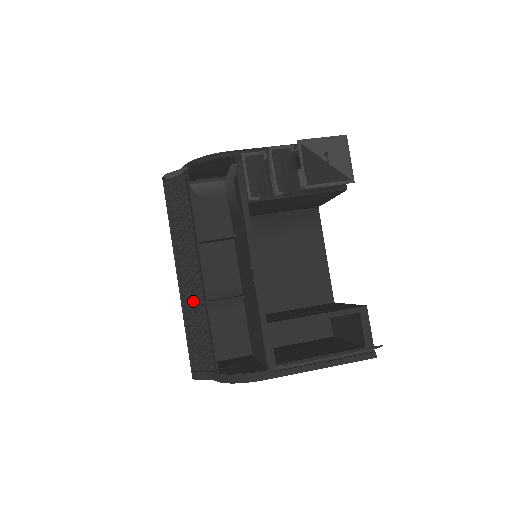
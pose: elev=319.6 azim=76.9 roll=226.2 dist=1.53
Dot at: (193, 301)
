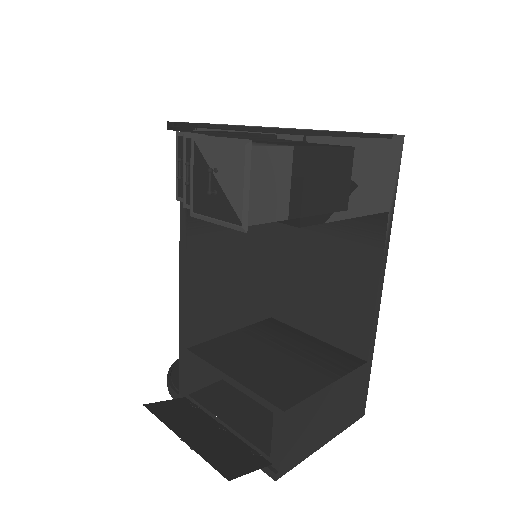
Dot at: occluded
